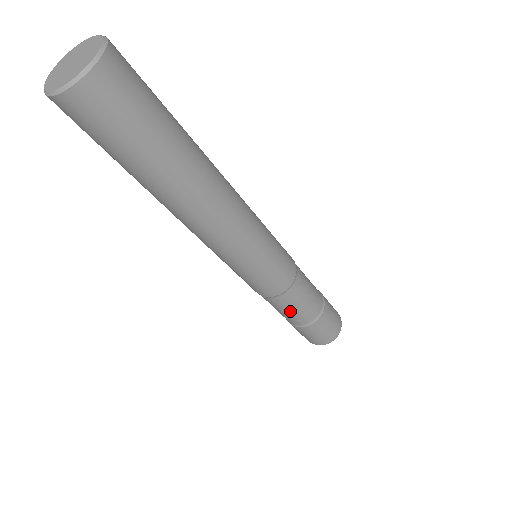
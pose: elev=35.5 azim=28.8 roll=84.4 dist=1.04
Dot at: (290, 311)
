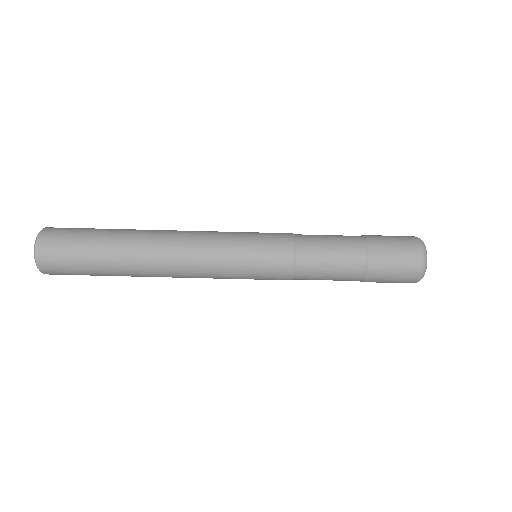
Dot at: (329, 272)
